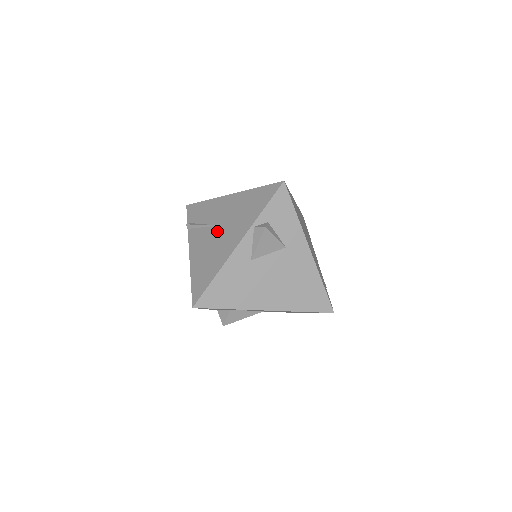
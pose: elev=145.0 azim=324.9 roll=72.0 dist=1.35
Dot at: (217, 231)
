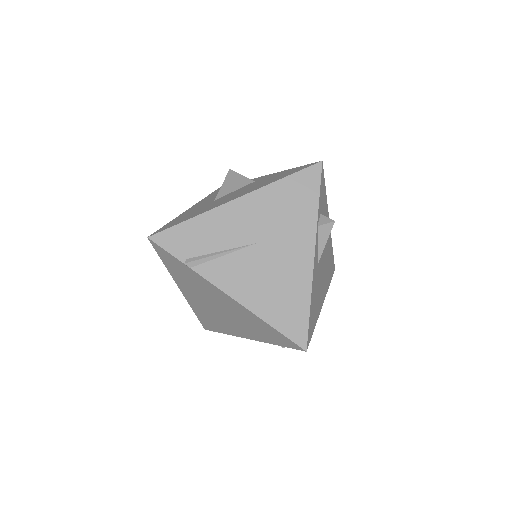
Dot at: (260, 251)
